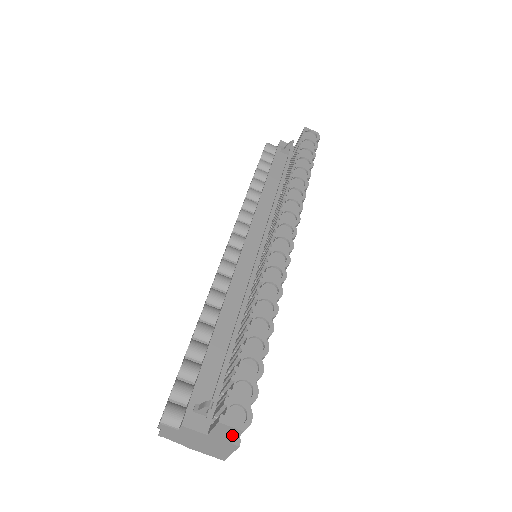
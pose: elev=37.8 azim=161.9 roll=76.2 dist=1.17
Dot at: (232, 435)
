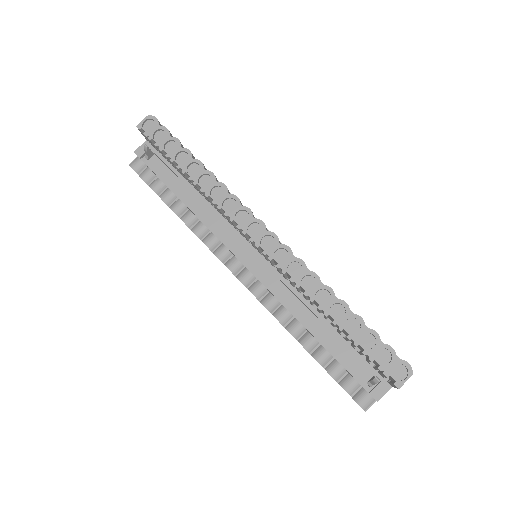
Dot at: occluded
